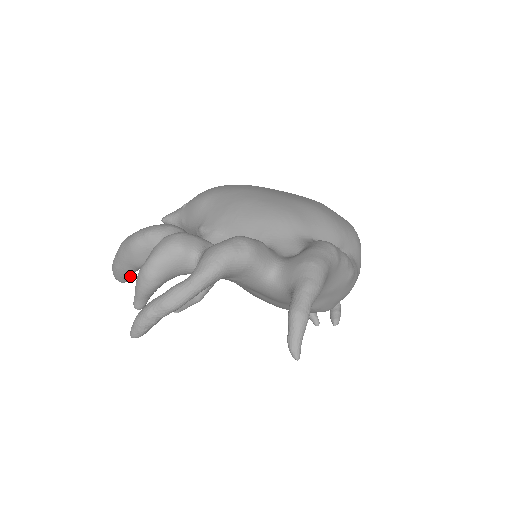
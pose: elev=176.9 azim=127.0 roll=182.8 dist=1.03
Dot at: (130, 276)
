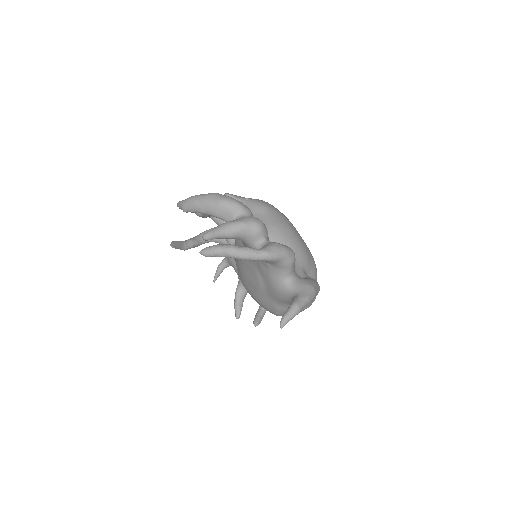
Dot at: (194, 212)
